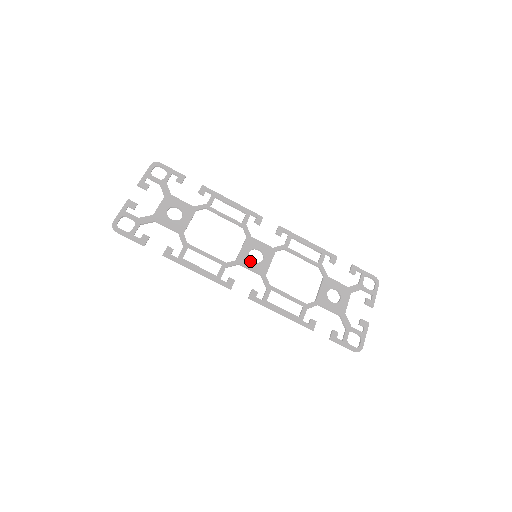
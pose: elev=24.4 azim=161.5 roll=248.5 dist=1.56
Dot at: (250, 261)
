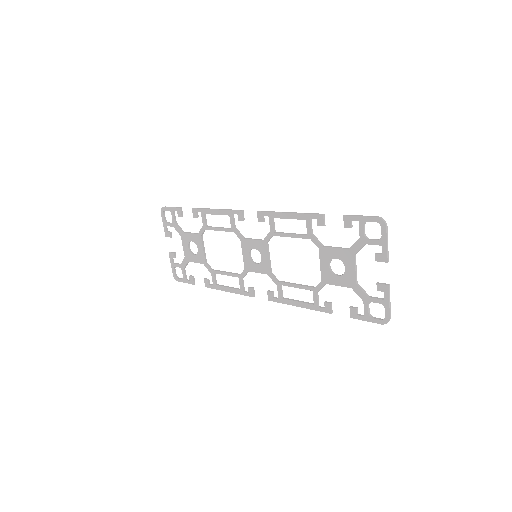
Dot at: (254, 265)
